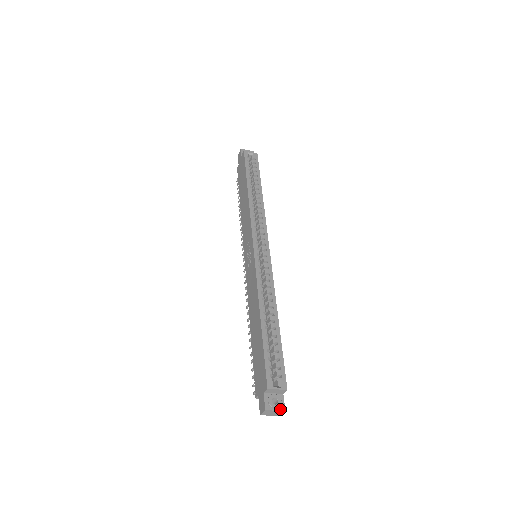
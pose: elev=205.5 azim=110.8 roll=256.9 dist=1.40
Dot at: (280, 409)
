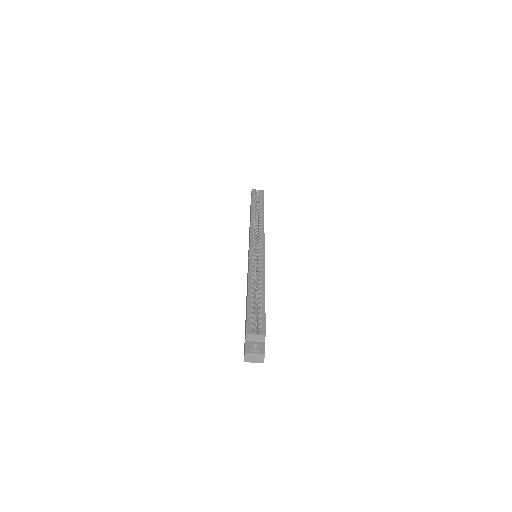
Dot at: (260, 352)
